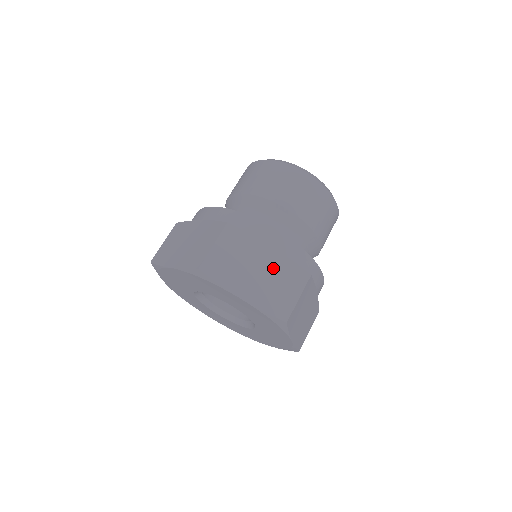
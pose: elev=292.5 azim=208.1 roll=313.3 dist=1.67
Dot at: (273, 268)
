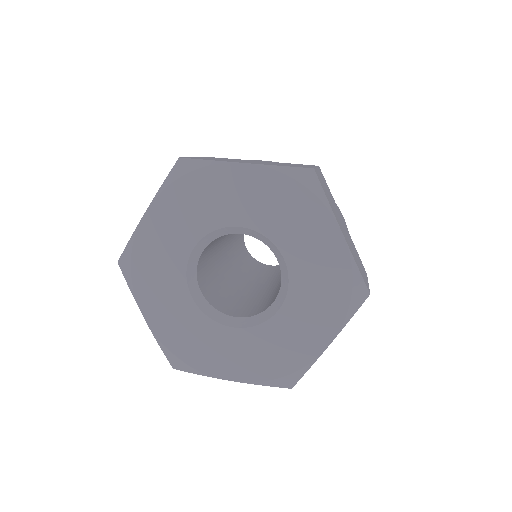
Dot at: occluded
